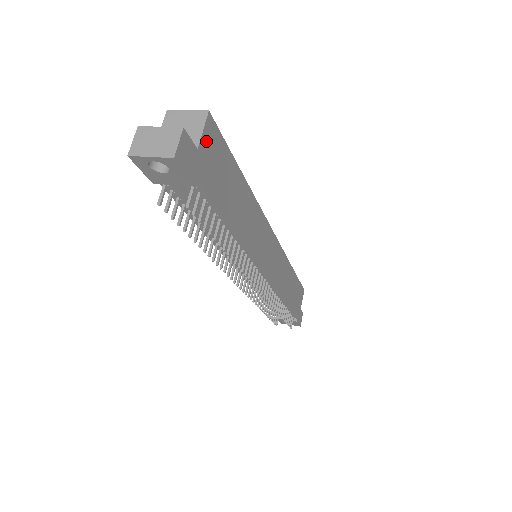
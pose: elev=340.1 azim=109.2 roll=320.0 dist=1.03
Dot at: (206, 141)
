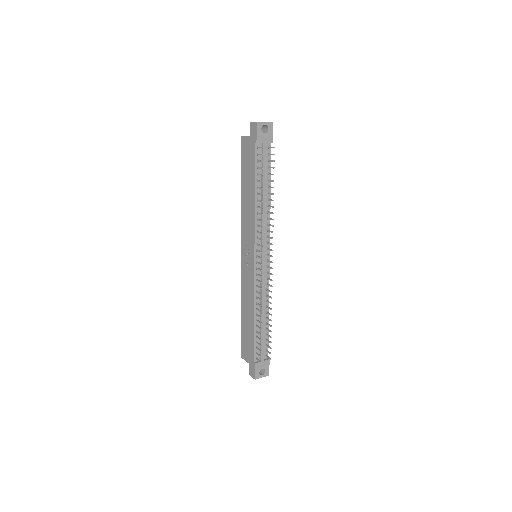
Dot at: occluded
